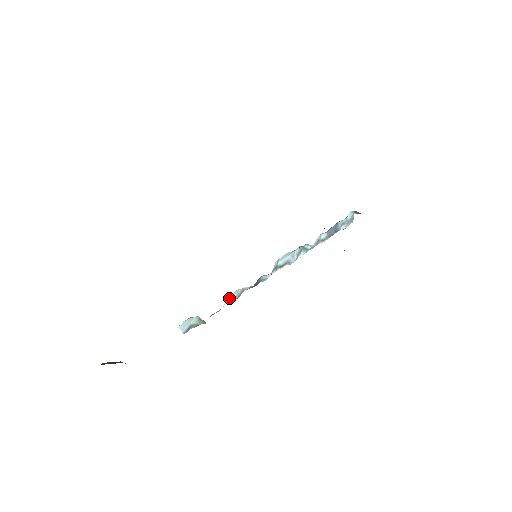
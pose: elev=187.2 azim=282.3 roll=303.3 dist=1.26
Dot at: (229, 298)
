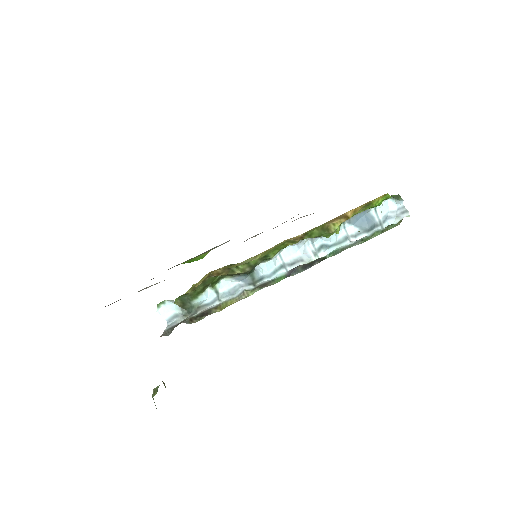
Dot at: (220, 293)
